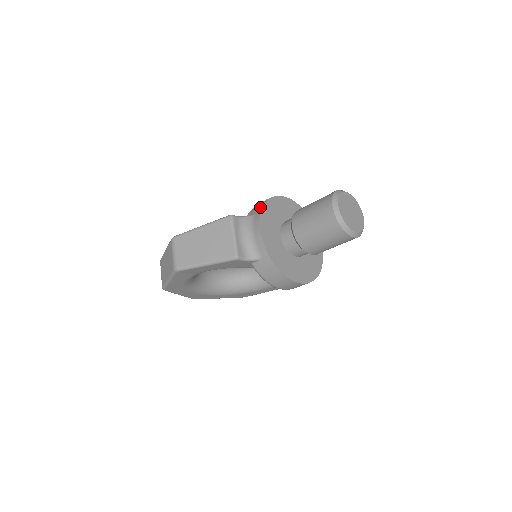
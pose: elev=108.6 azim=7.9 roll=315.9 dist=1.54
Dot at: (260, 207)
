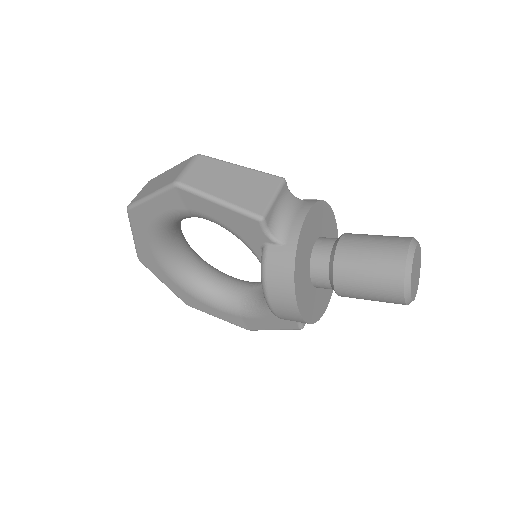
Dot at: (316, 199)
